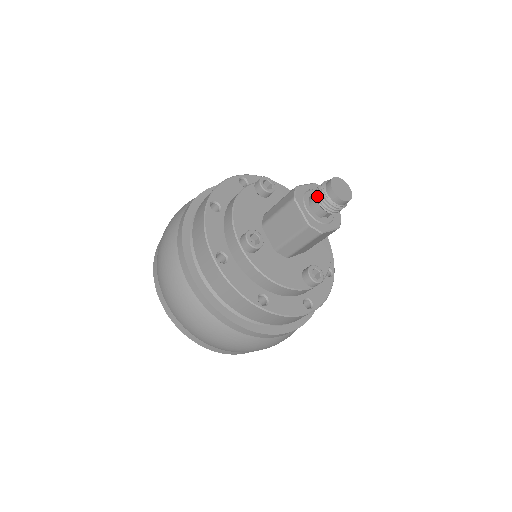
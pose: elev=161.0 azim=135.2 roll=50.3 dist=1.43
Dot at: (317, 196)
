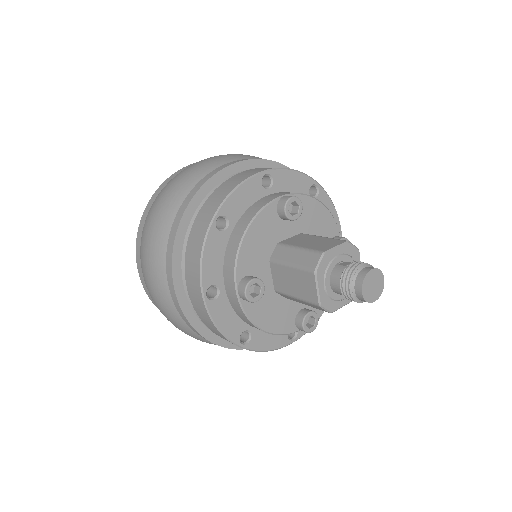
Dot at: (342, 282)
